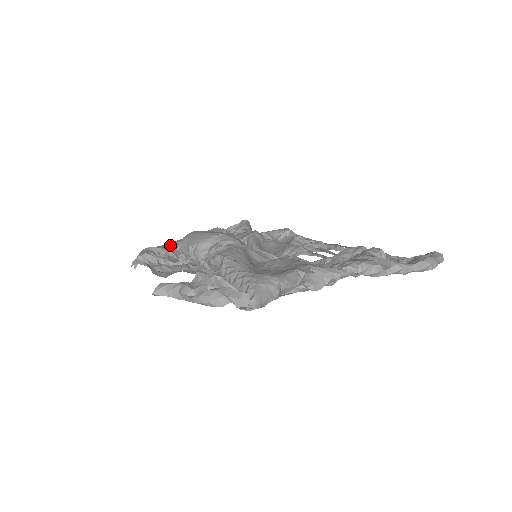
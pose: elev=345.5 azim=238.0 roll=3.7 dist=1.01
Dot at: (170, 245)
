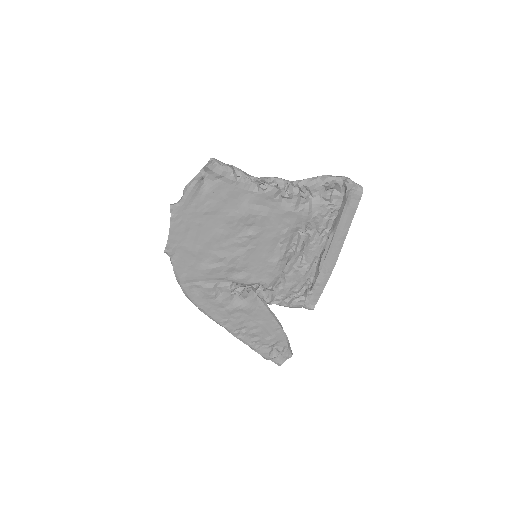
Dot at: occluded
